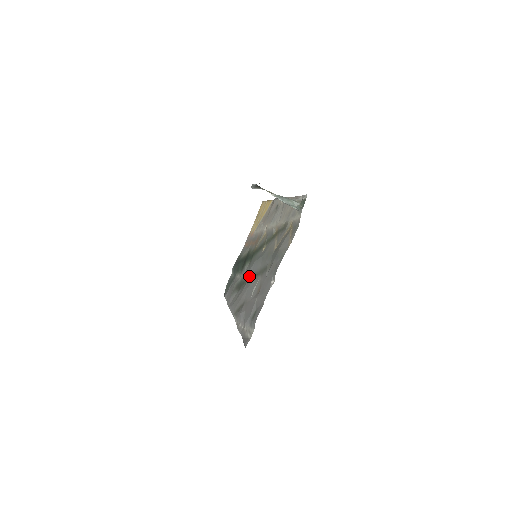
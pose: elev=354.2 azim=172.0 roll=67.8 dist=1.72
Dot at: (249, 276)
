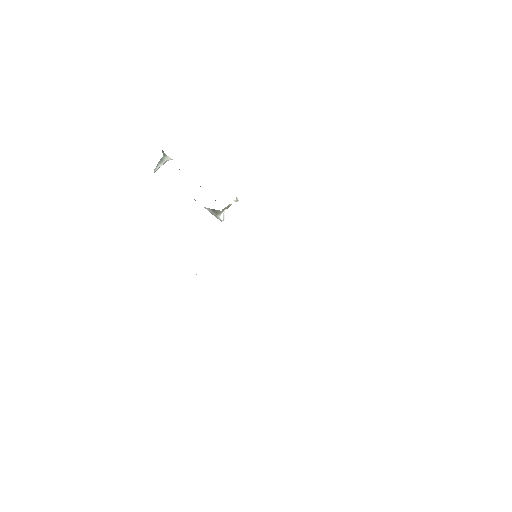
Dot at: occluded
